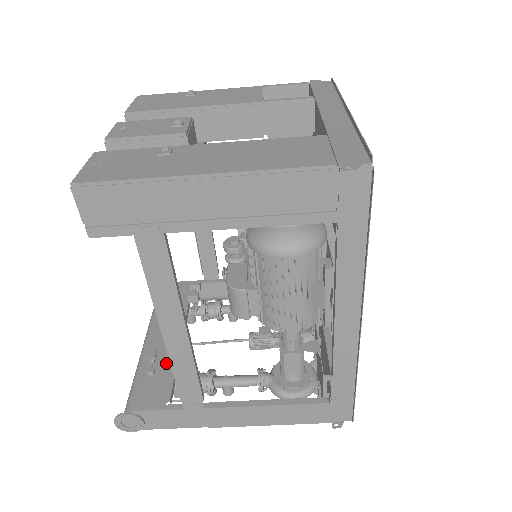
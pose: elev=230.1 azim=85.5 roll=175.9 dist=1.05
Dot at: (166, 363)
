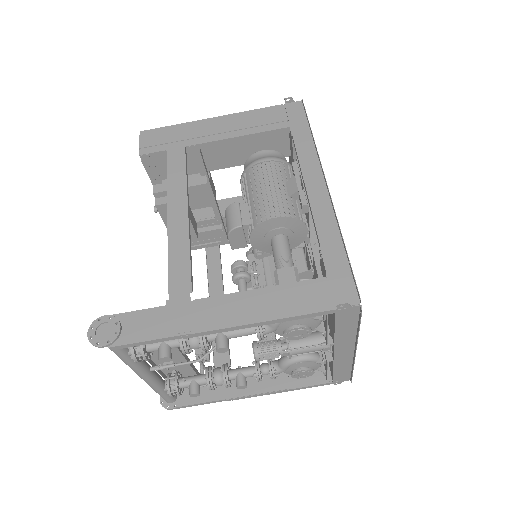
Dot at: occluded
